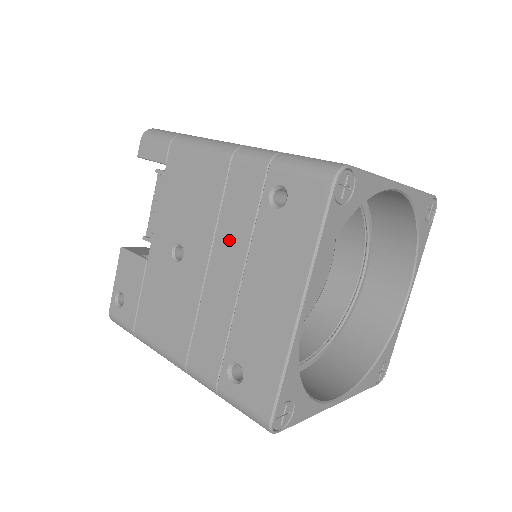
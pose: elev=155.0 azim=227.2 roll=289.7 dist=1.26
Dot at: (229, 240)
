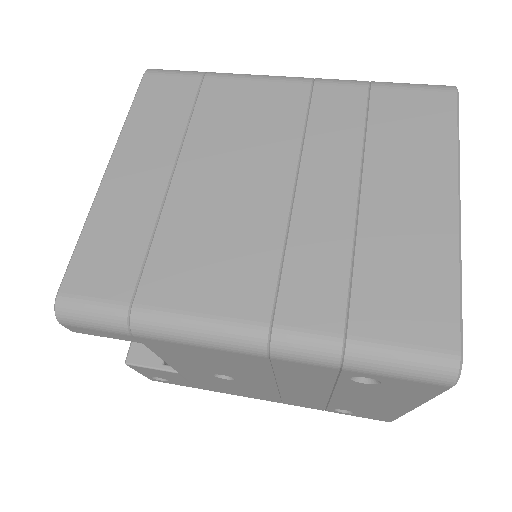
Dot at: (300, 384)
